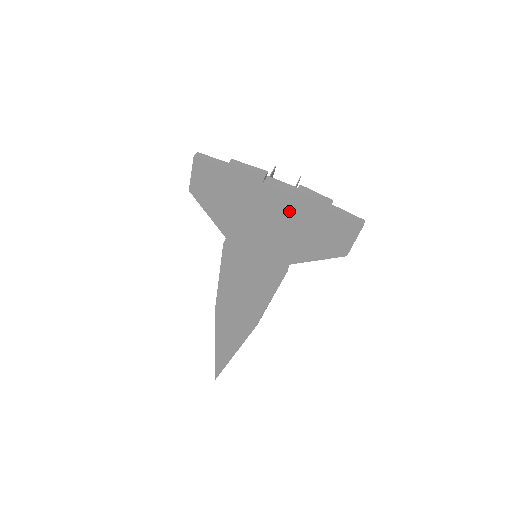
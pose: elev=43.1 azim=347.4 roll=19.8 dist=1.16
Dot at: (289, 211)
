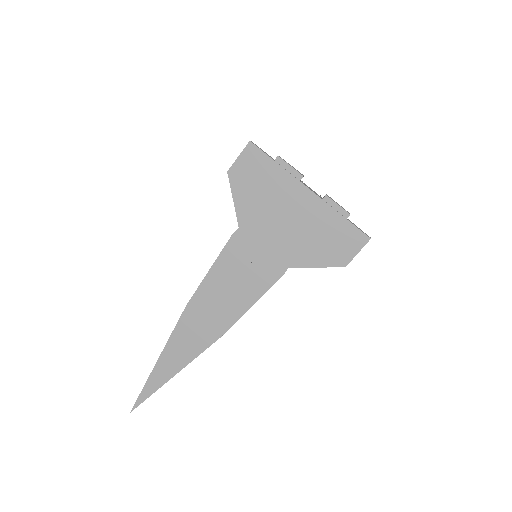
Dot at: (312, 212)
